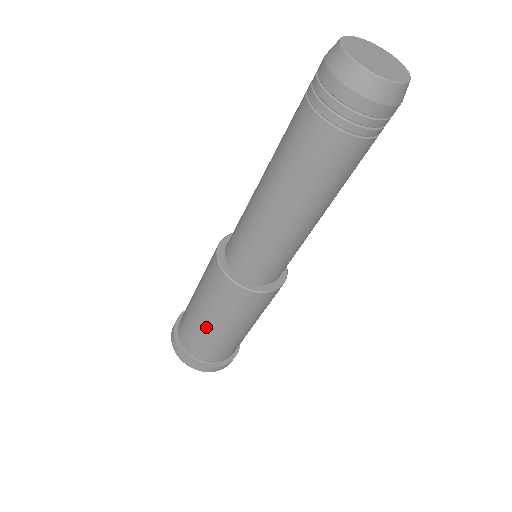
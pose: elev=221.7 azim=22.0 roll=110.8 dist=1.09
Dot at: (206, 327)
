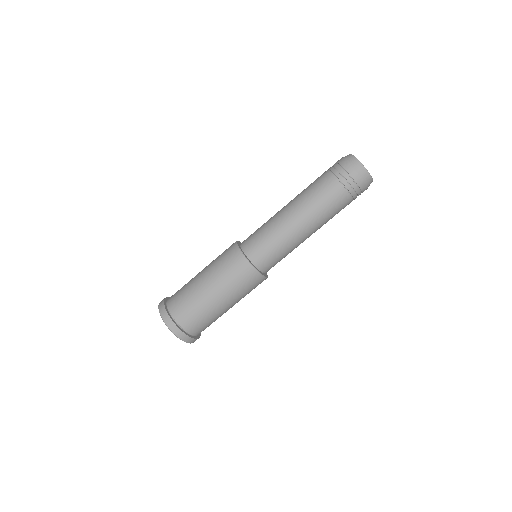
Dot at: (209, 299)
